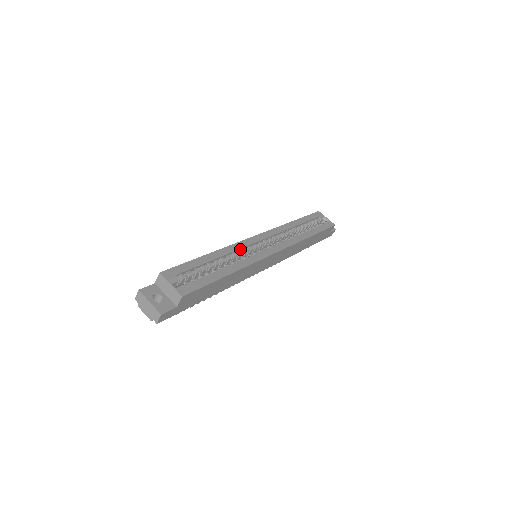
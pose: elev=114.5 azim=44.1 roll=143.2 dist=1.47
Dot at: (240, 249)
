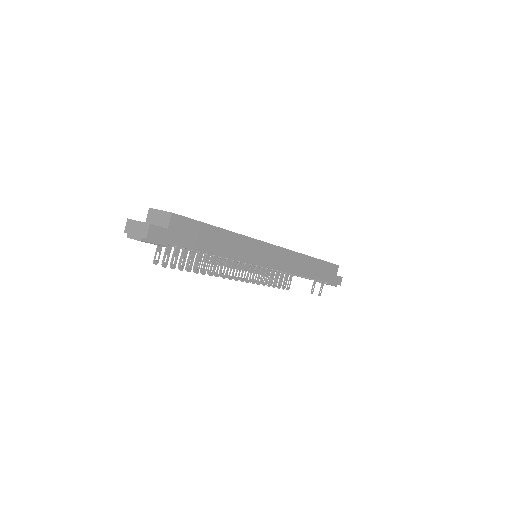
Dot at: occluded
